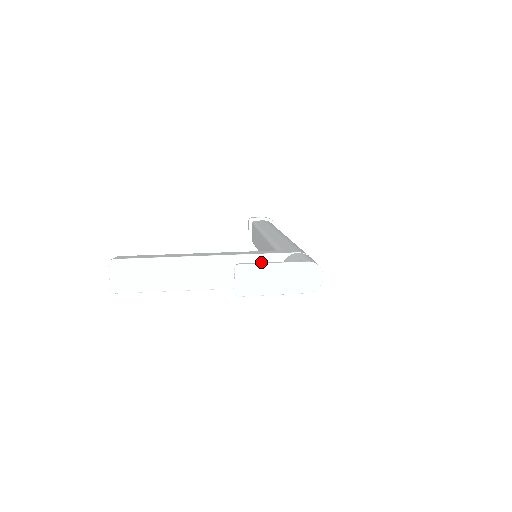
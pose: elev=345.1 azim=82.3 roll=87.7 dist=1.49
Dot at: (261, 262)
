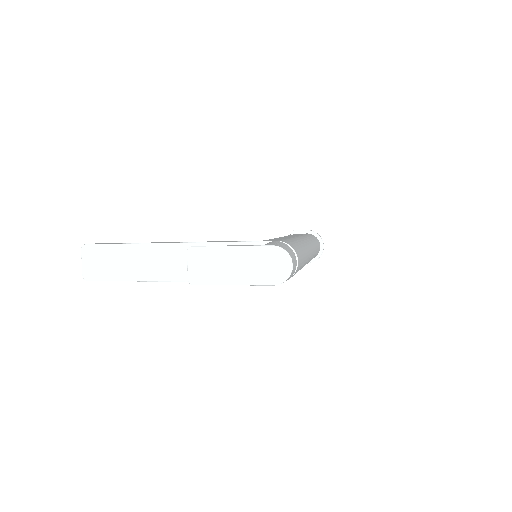
Dot at: occluded
